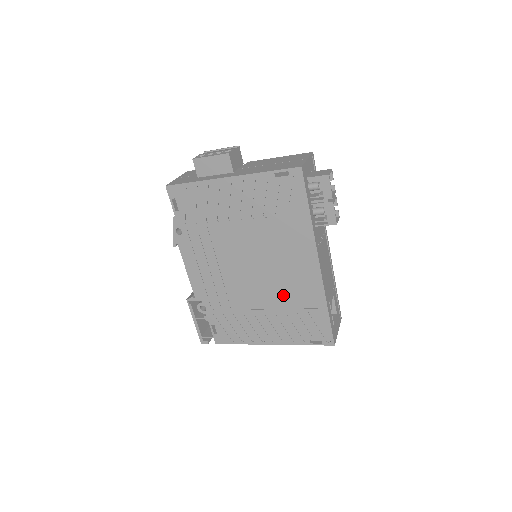
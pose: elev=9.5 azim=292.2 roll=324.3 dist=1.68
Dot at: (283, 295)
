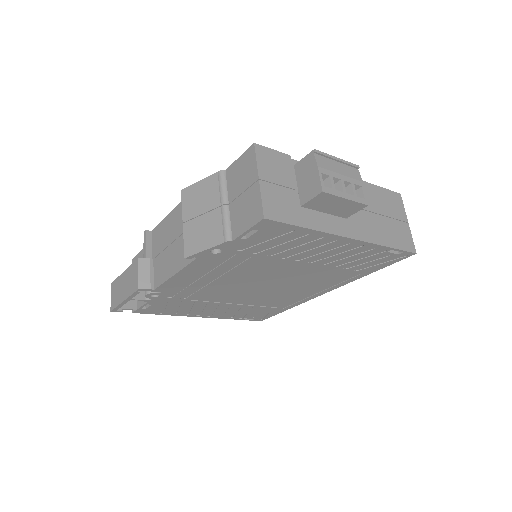
Dot at: (263, 300)
